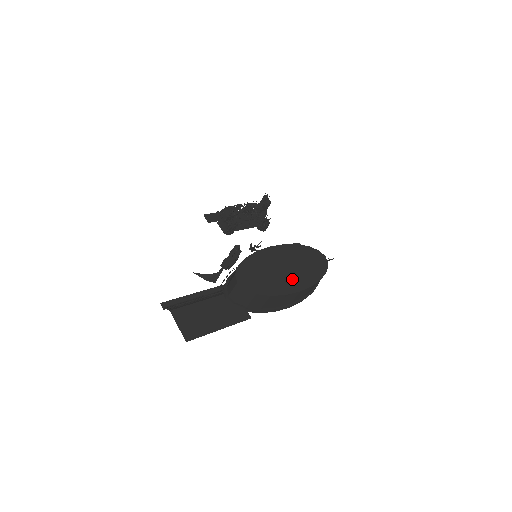
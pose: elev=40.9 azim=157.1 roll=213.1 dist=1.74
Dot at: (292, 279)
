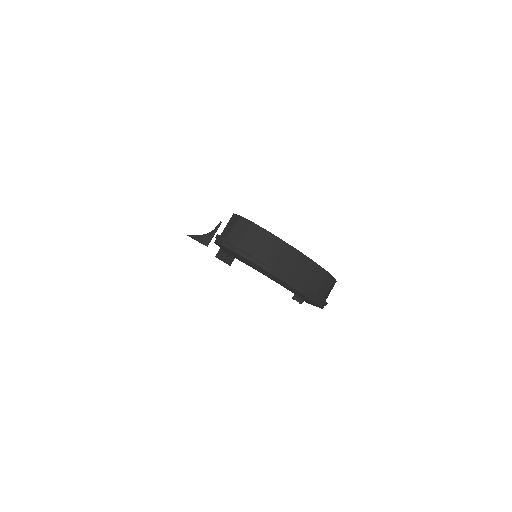
Dot at: occluded
